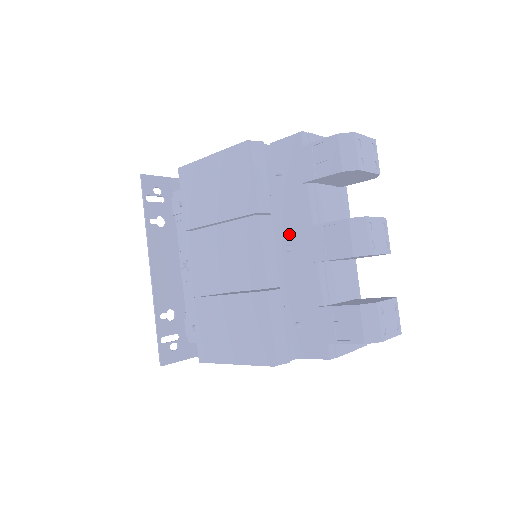
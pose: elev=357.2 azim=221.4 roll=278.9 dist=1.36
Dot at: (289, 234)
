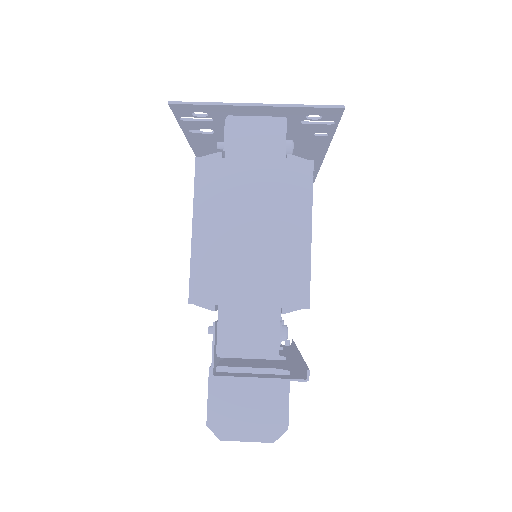
Dot at: occluded
